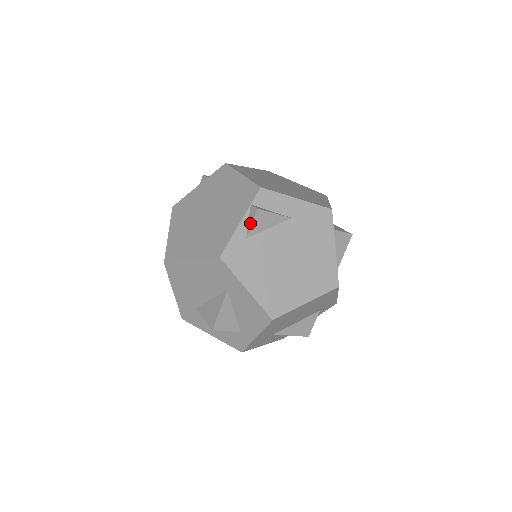
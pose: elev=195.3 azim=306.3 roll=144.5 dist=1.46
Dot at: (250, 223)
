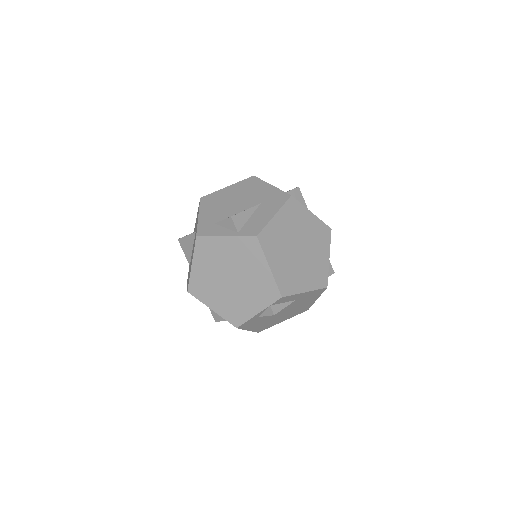
Dot at: (265, 314)
